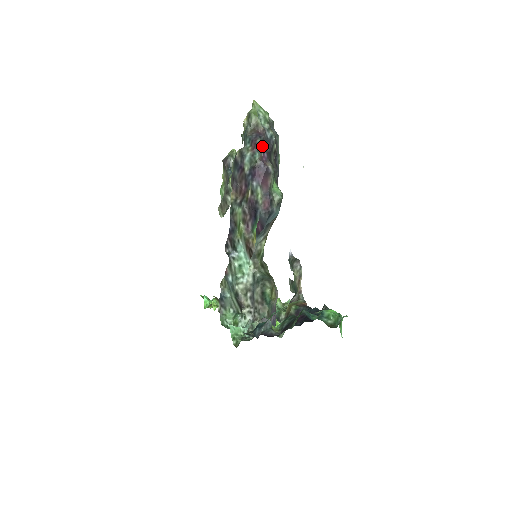
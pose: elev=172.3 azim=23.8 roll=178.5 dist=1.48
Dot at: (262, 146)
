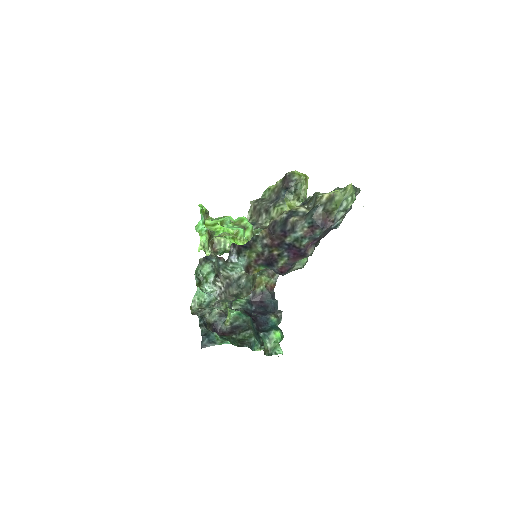
Dot at: (317, 236)
